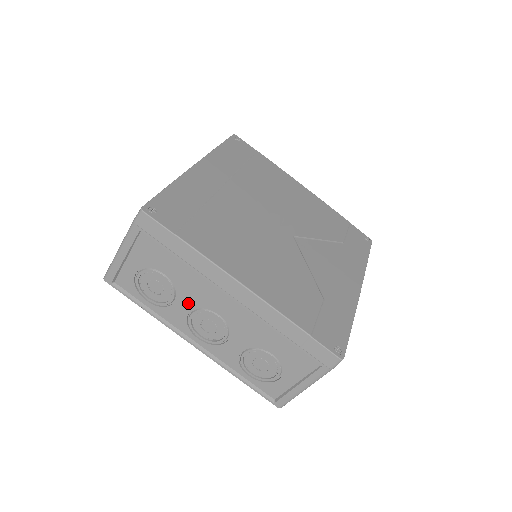
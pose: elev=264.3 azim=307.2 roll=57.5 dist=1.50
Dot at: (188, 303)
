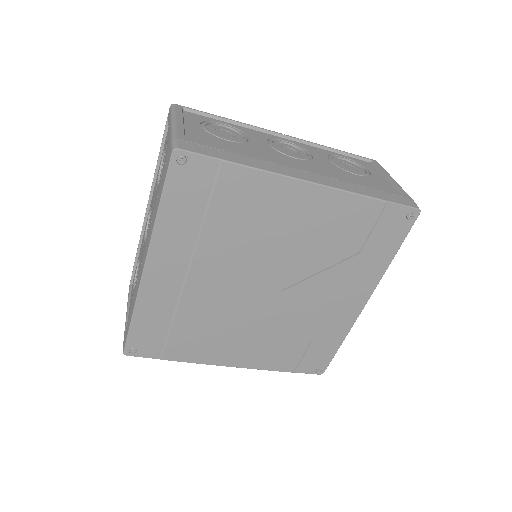
Dot at: occluded
